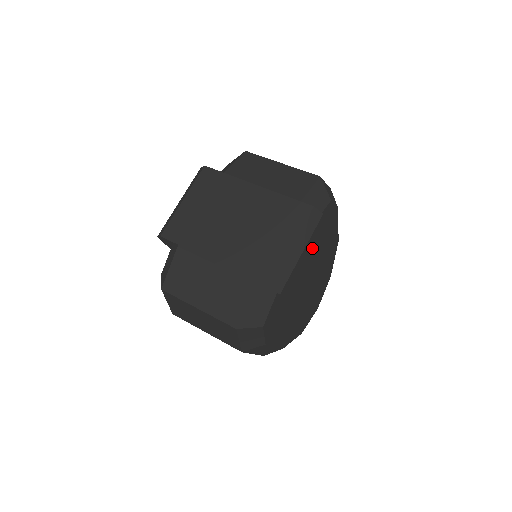
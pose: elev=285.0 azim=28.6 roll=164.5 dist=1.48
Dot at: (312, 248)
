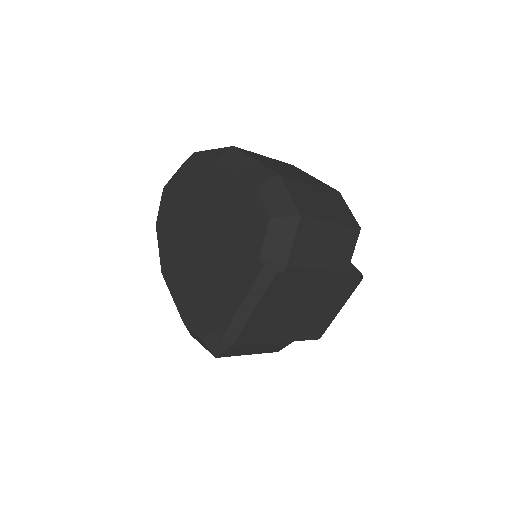
Dot at: occluded
